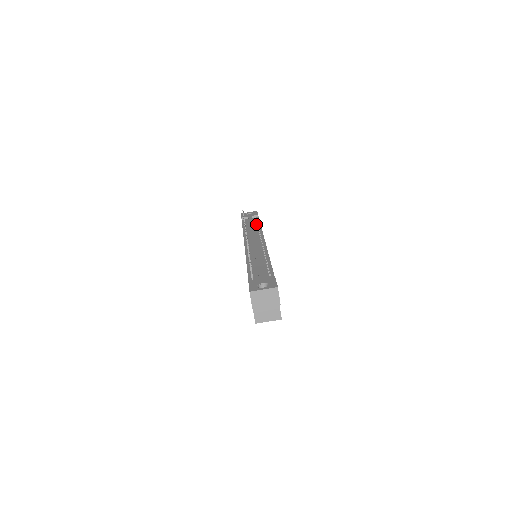
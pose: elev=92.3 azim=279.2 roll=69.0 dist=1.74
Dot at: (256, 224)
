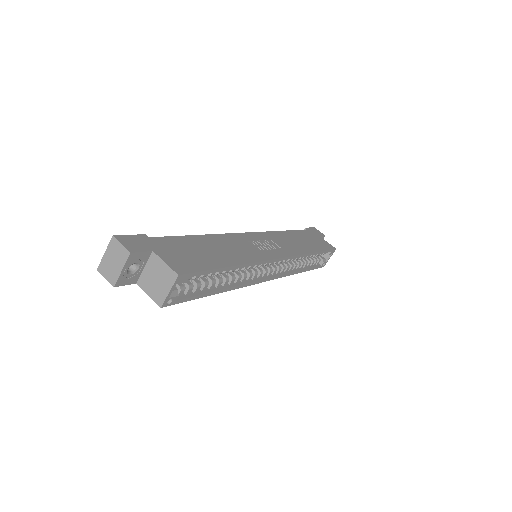
Dot at: occluded
